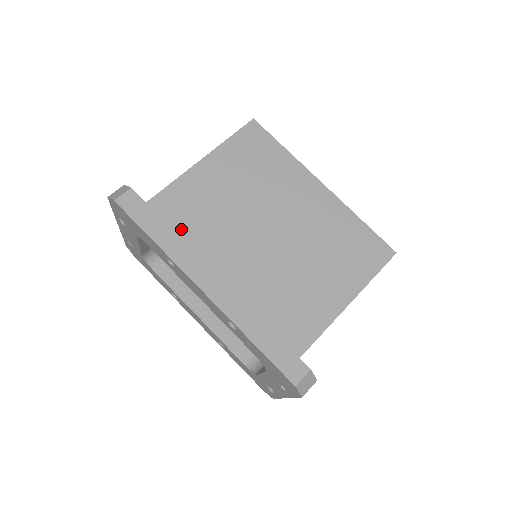
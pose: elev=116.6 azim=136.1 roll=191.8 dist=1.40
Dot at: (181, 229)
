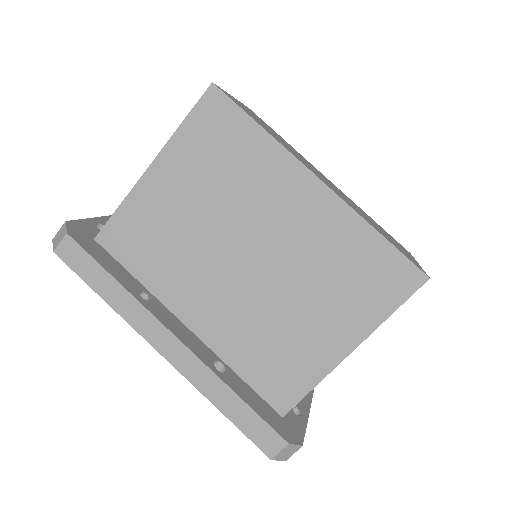
Dot at: (140, 265)
